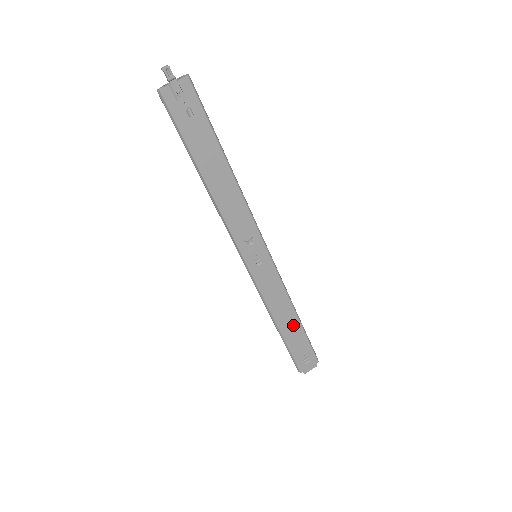
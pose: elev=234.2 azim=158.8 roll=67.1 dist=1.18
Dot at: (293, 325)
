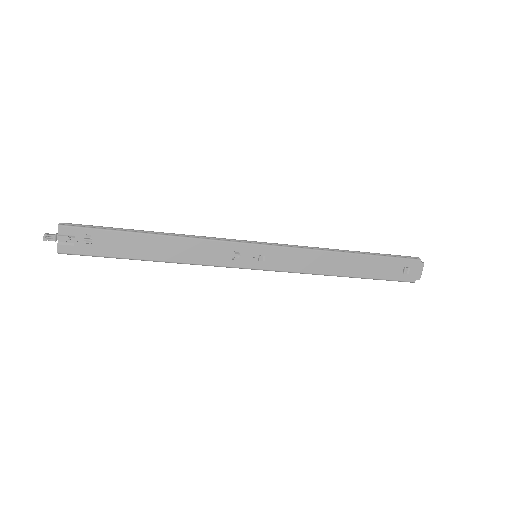
Dot at: (355, 262)
